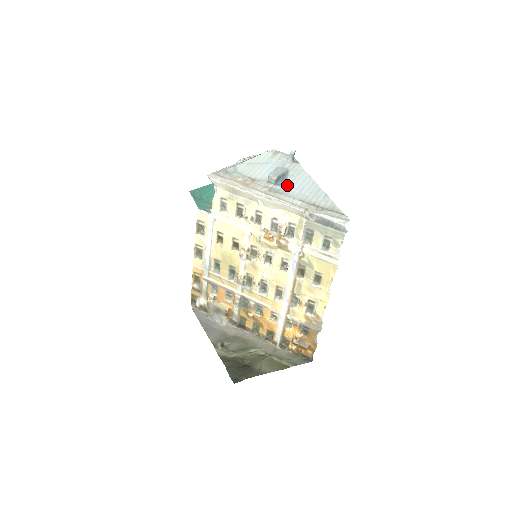
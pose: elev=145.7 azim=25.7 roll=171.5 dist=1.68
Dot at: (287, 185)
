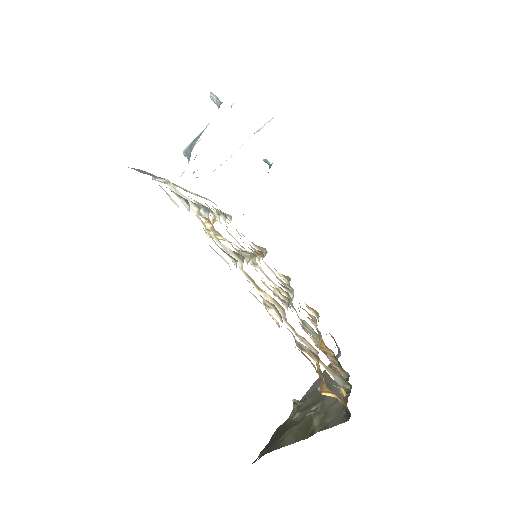
Dot at: occluded
